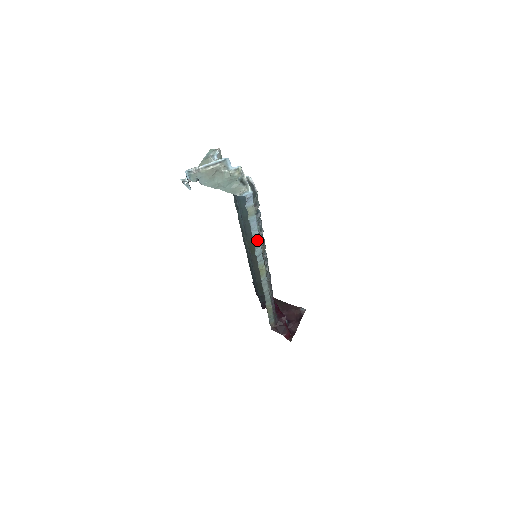
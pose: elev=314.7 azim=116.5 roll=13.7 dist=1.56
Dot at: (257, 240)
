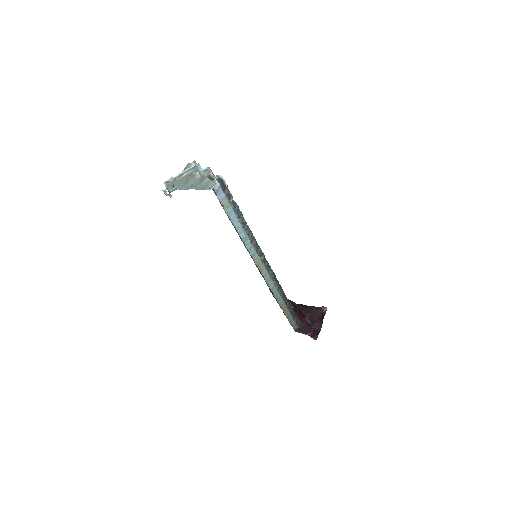
Dot at: (242, 233)
